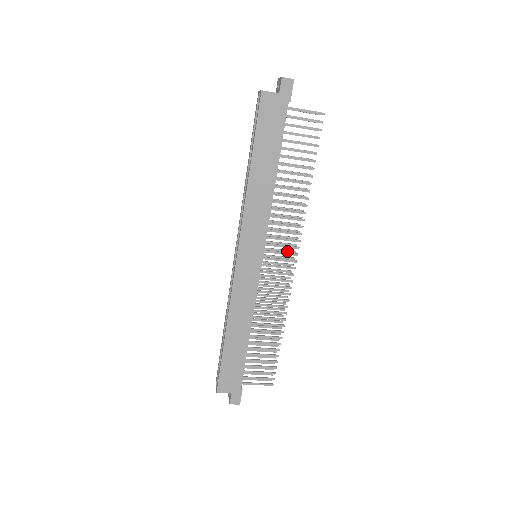
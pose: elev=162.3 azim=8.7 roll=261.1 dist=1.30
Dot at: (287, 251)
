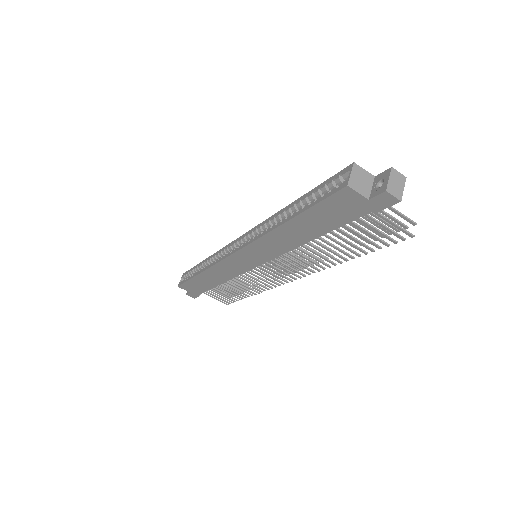
Dot at: (291, 266)
